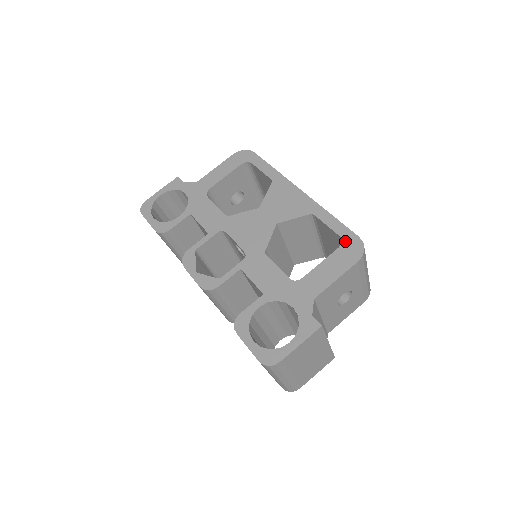
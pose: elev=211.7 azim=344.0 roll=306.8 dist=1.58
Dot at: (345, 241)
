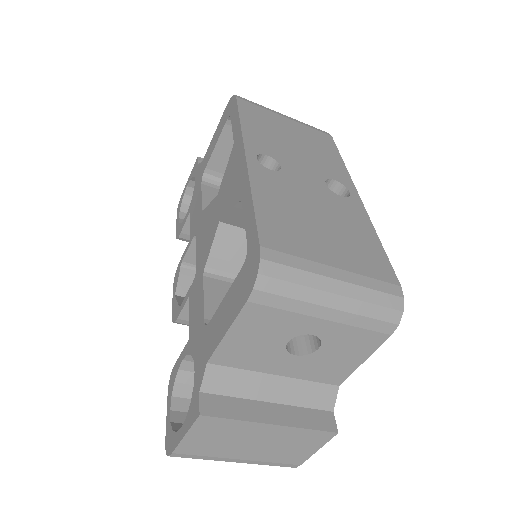
Dot at: (248, 256)
